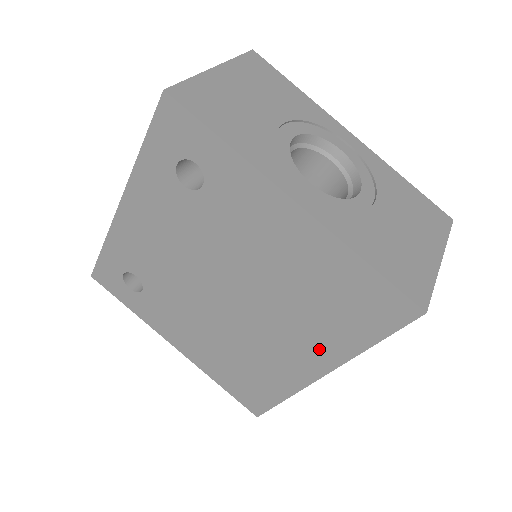
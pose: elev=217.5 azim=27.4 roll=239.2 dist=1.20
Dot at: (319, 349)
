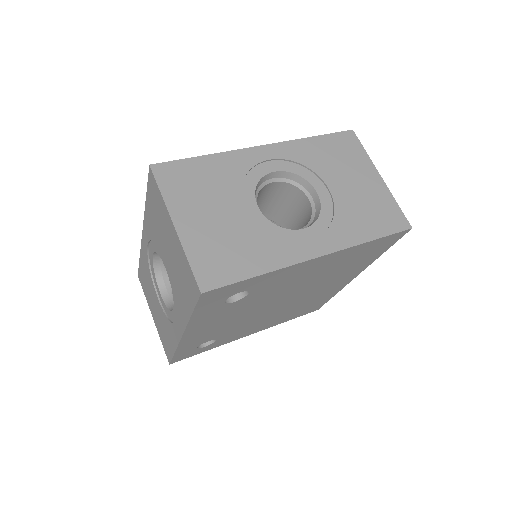
Dot at: (351, 274)
